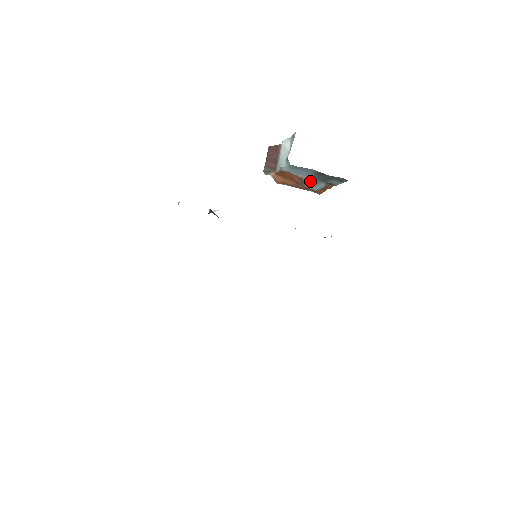
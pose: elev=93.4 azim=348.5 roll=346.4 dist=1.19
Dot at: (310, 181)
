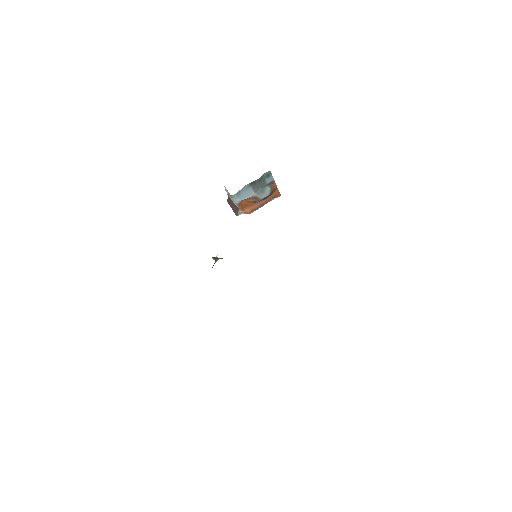
Dot at: (258, 193)
